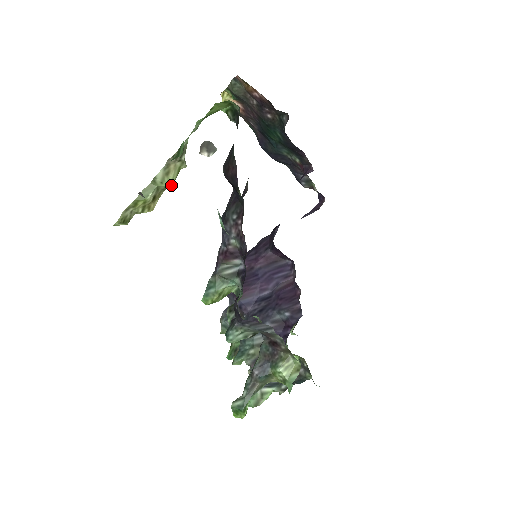
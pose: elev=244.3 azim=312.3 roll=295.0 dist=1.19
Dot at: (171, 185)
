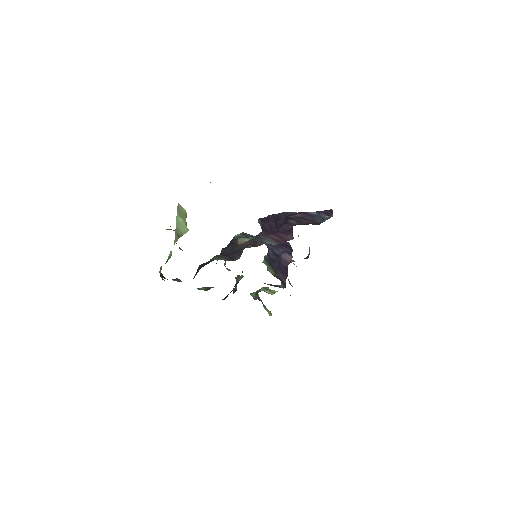
Dot at: occluded
